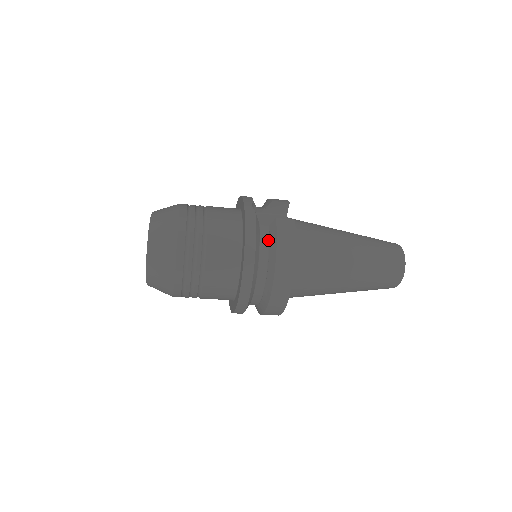
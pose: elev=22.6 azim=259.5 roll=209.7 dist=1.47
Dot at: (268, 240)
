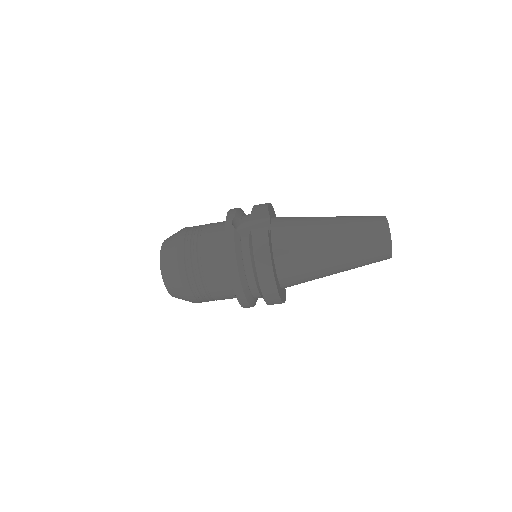
Dot at: (249, 250)
